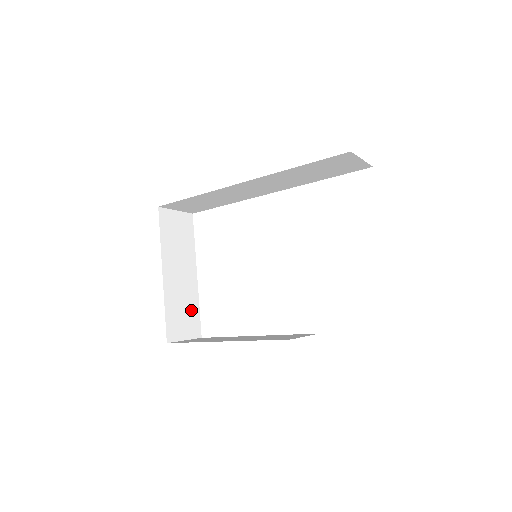
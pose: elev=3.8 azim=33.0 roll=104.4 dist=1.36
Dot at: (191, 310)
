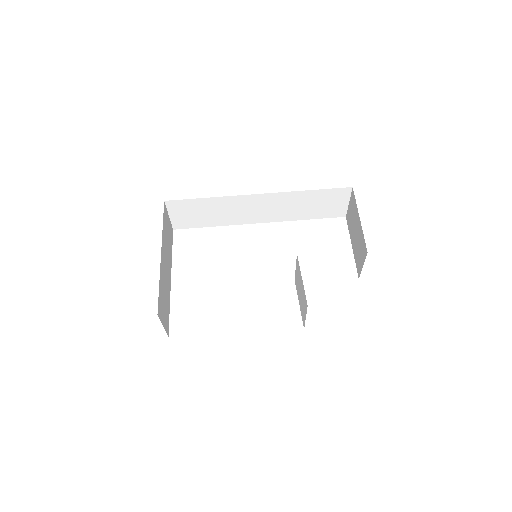
Dot at: (167, 305)
